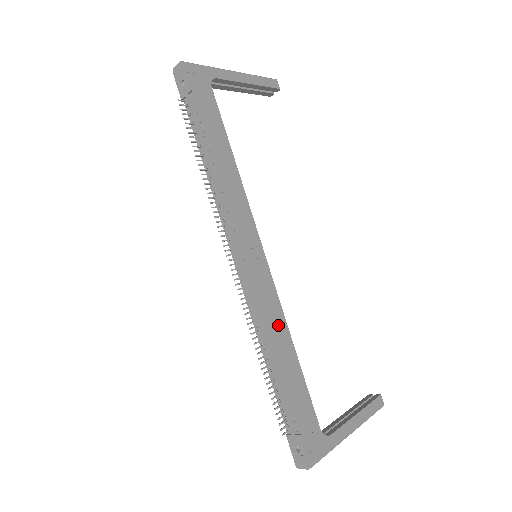
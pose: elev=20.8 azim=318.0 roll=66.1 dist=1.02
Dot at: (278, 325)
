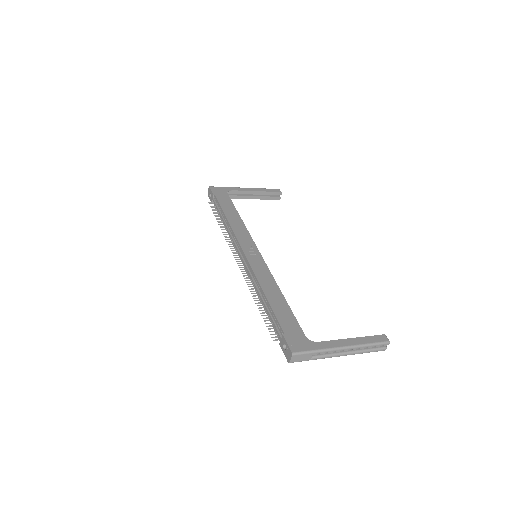
Dot at: (267, 281)
